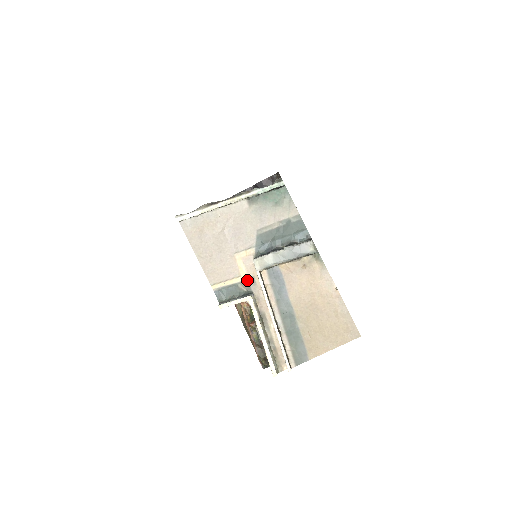
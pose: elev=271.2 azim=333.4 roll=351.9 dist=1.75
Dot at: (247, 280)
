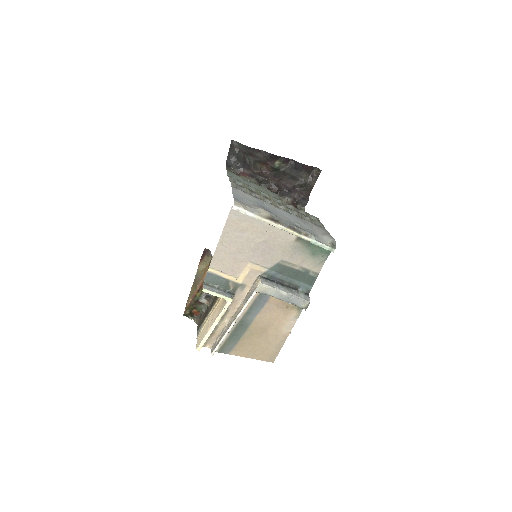
Dot at: (239, 284)
